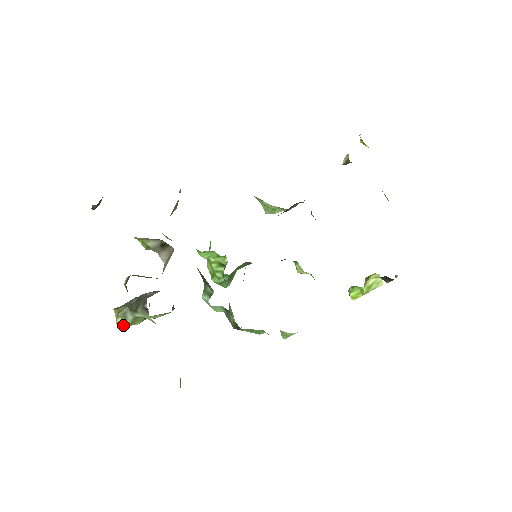
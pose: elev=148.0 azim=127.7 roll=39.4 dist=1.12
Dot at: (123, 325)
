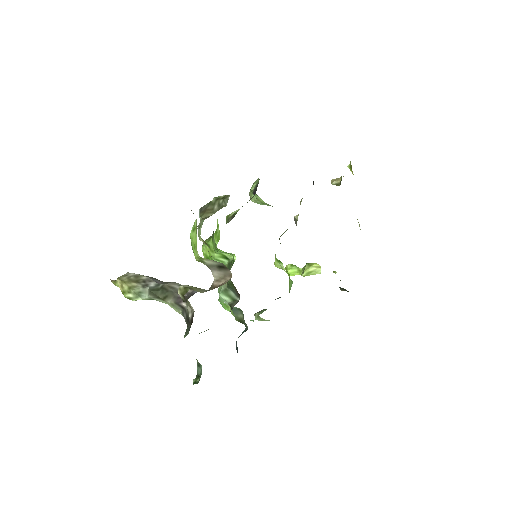
Dot at: (133, 300)
